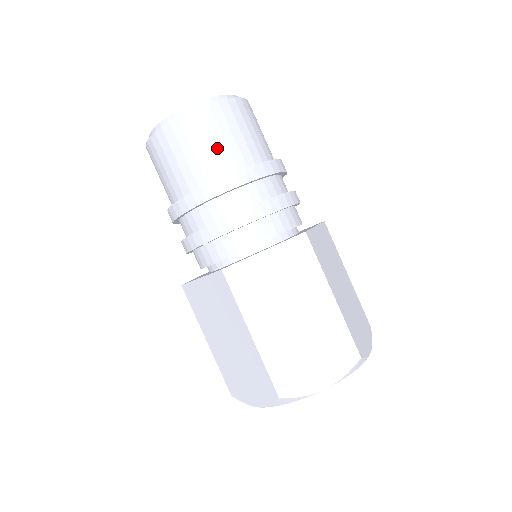
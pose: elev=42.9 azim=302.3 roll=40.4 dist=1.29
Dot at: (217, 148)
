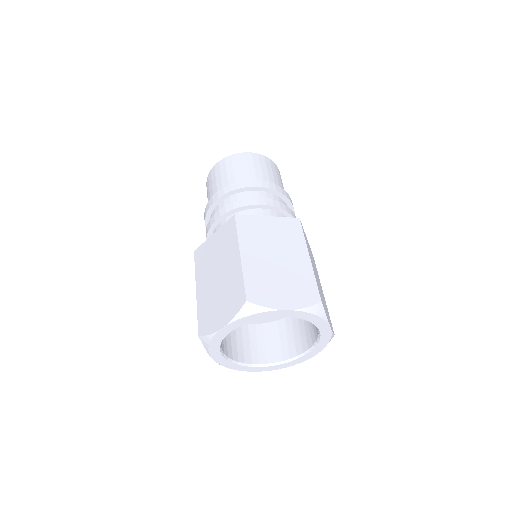
Dot at: (255, 171)
